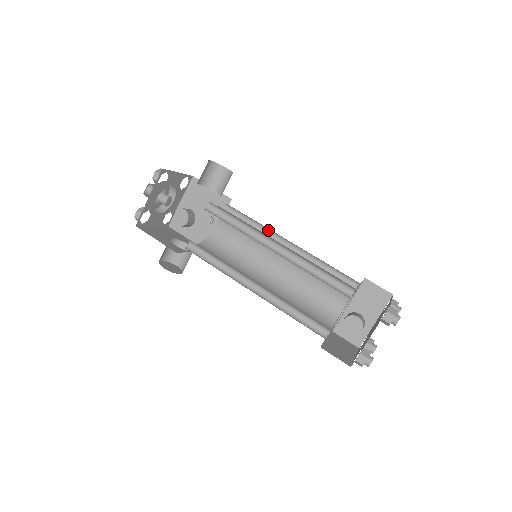
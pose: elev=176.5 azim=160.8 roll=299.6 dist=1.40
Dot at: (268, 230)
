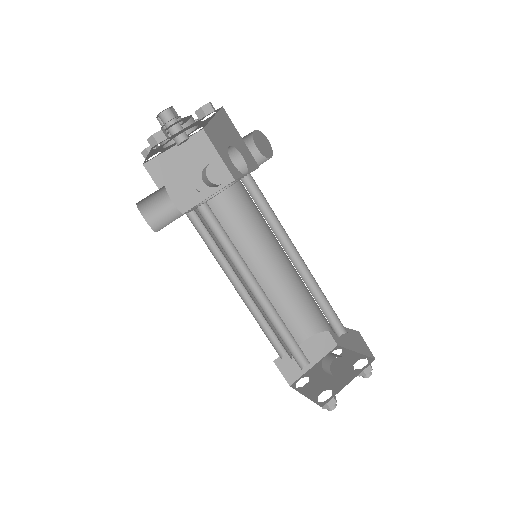
Dot at: occluded
